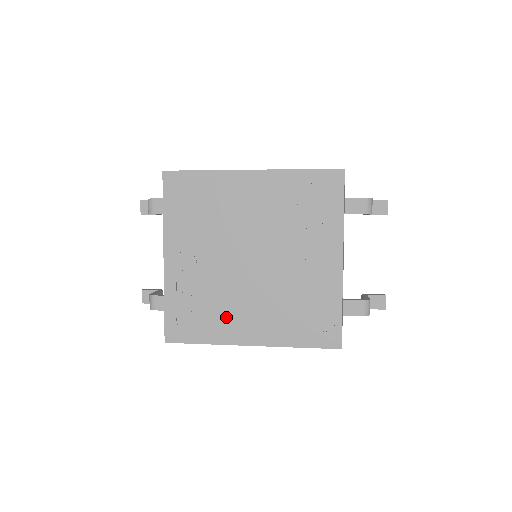
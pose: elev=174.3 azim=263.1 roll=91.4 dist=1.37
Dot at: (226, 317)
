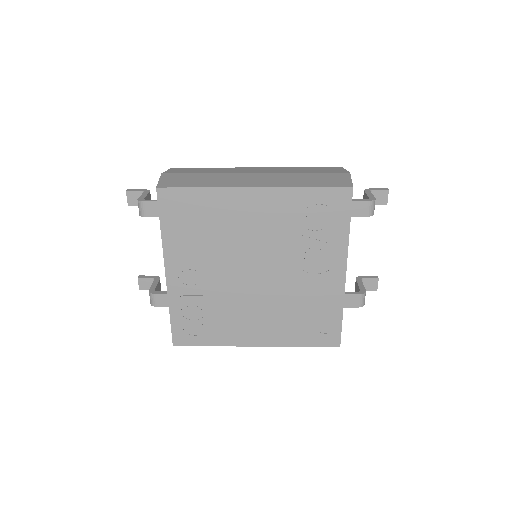
Dot at: (232, 324)
